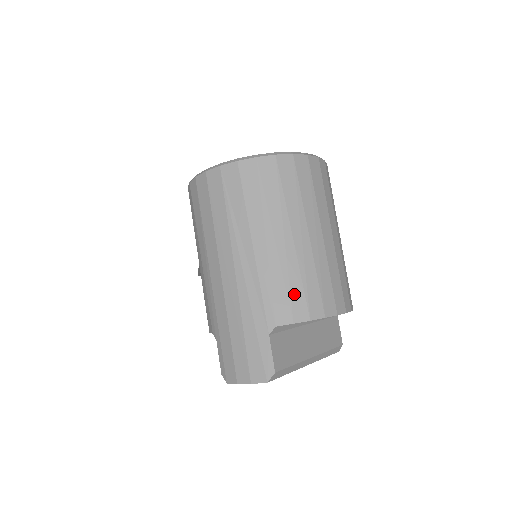
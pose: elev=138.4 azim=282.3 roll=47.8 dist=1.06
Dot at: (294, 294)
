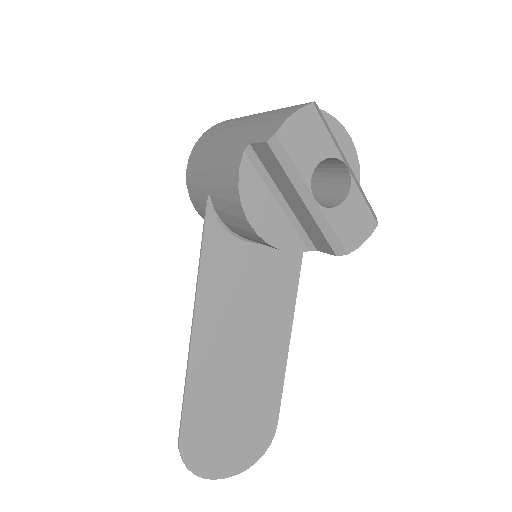
Dot at: occluded
